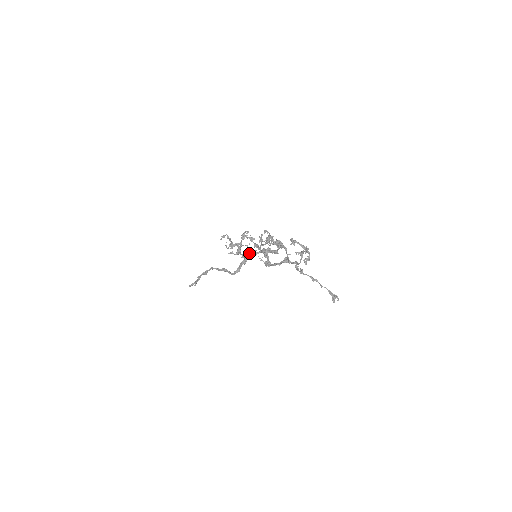
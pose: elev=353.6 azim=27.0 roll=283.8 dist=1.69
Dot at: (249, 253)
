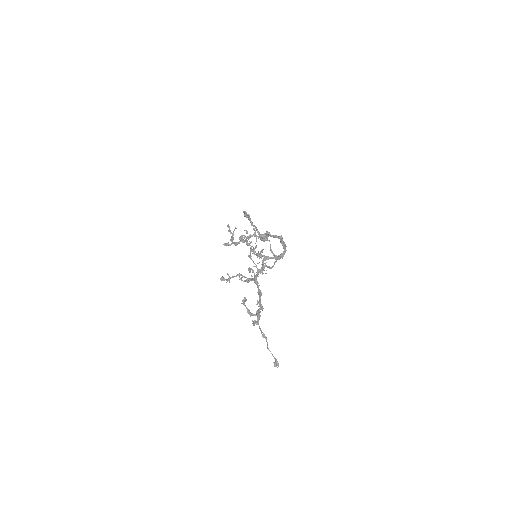
Dot at: (250, 250)
